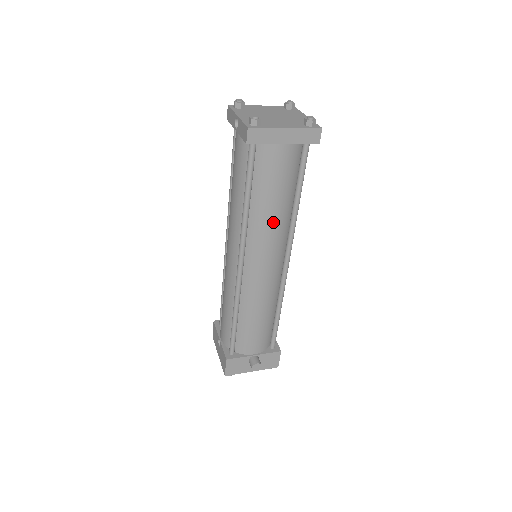
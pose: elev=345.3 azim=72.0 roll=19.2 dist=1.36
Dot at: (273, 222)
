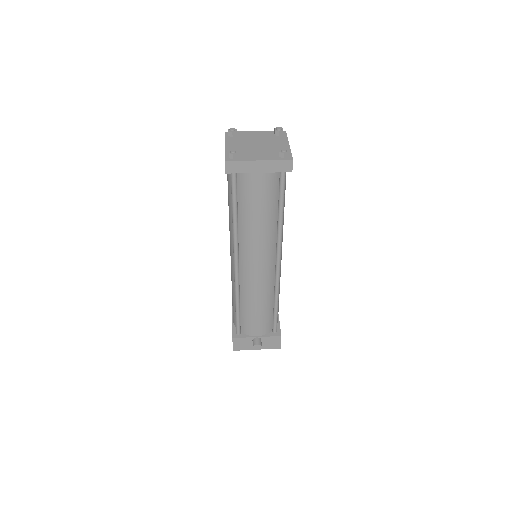
Dot at: (259, 233)
